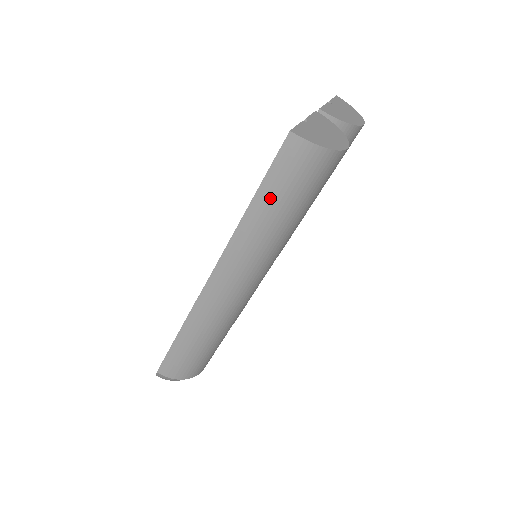
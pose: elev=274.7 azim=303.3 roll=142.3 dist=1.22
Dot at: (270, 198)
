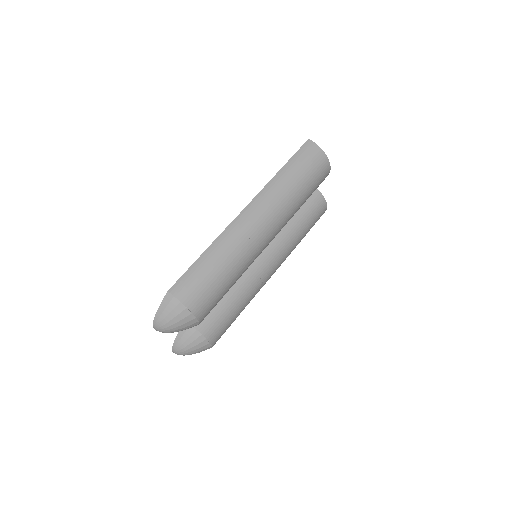
Dot at: (293, 167)
